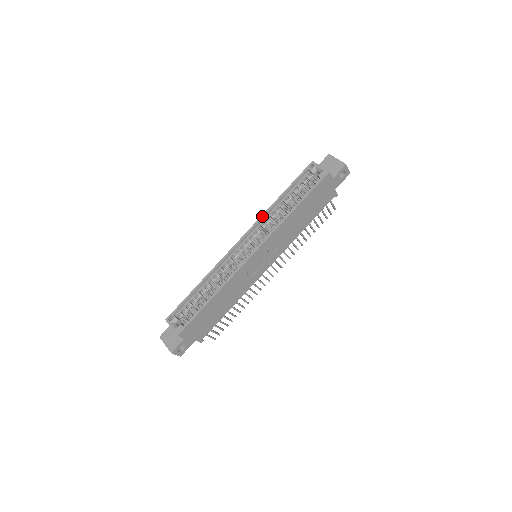
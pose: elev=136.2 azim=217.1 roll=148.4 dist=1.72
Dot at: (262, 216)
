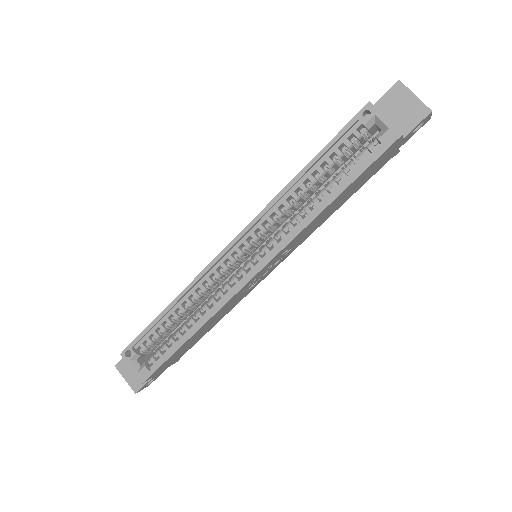
Dot at: (269, 205)
